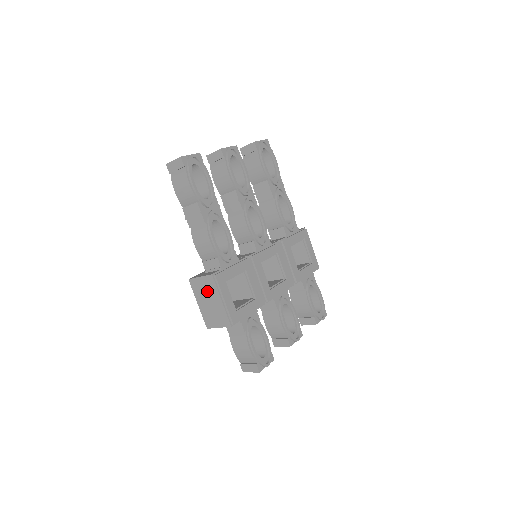
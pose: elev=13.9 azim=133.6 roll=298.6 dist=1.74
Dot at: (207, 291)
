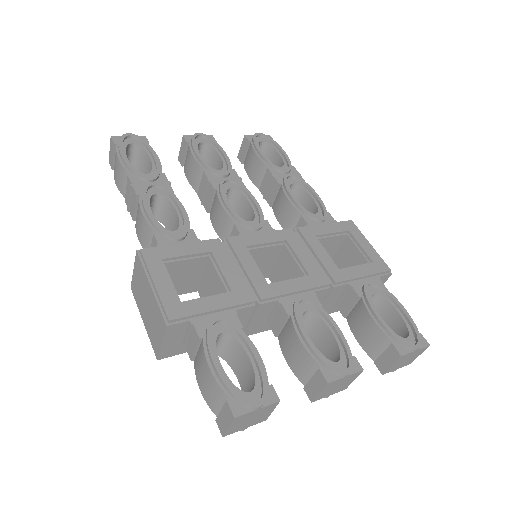
Dot at: (141, 286)
